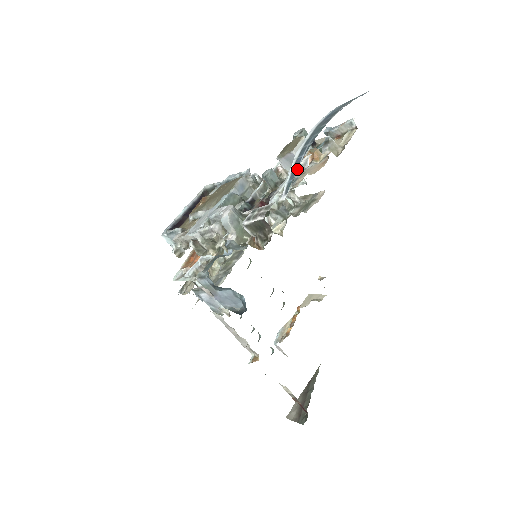
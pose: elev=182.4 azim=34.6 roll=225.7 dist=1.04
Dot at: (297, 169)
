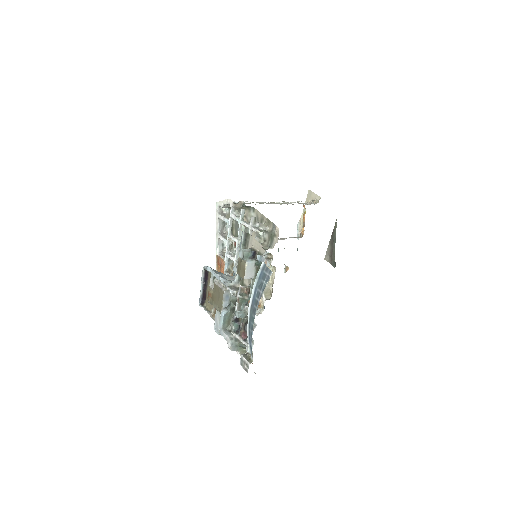
Dot at: occluded
